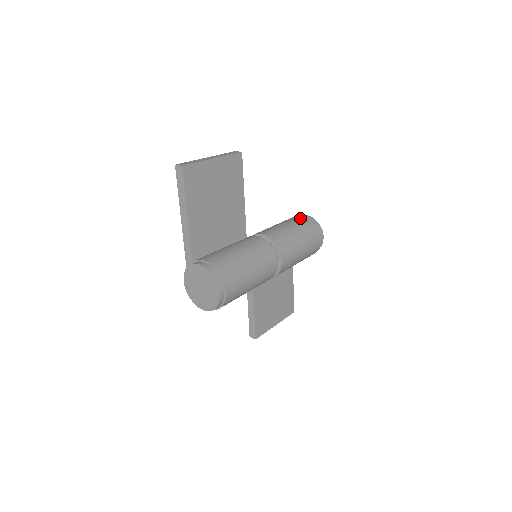
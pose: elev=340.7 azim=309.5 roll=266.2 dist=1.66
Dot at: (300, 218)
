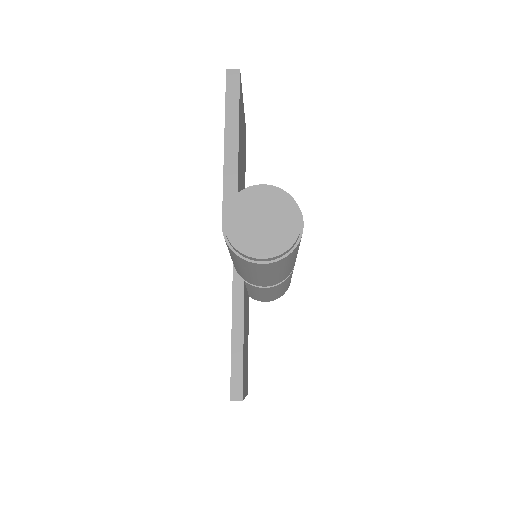
Dot at: occluded
